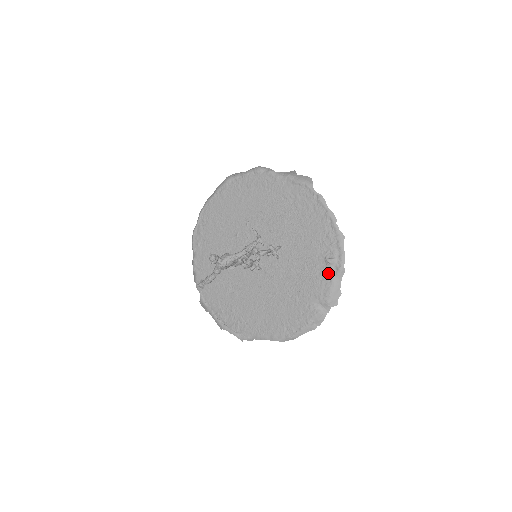
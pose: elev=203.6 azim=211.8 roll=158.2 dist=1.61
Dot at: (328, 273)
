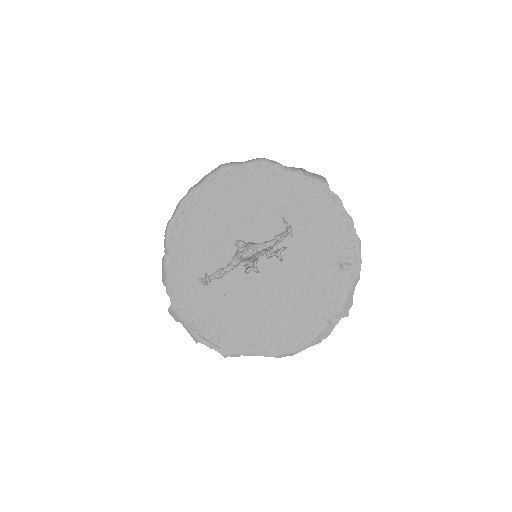
Dot at: (342, 280)
